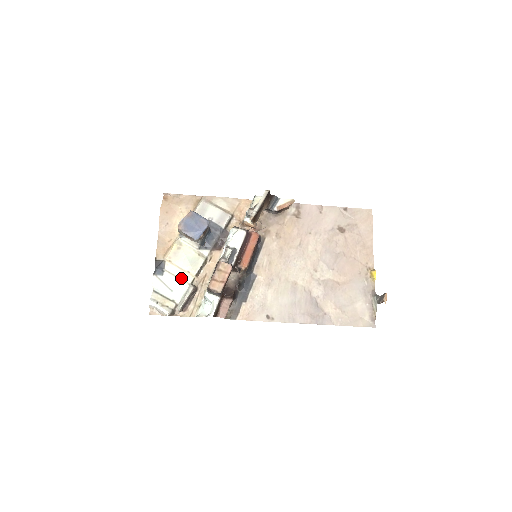
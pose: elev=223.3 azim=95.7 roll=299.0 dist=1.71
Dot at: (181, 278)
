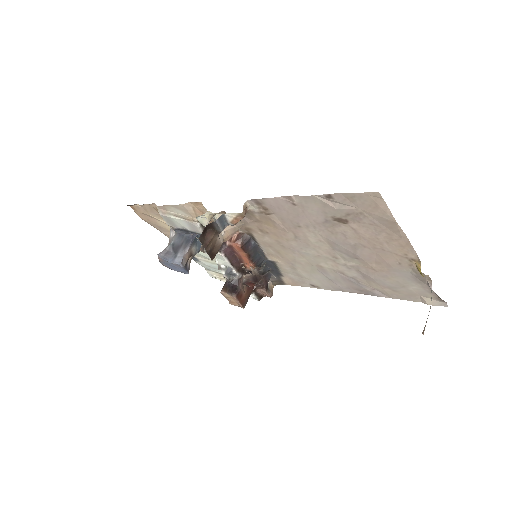
Dot at: (214, 263)
